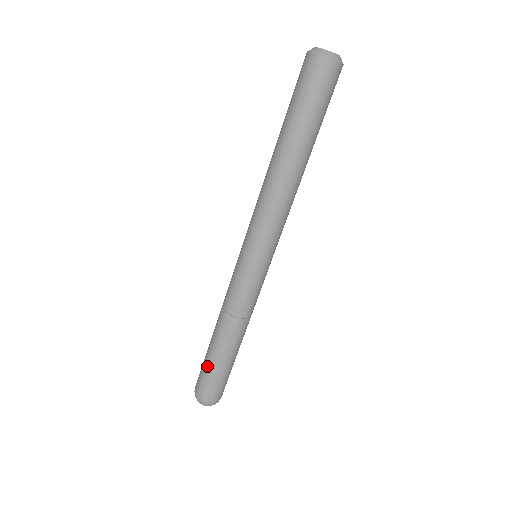
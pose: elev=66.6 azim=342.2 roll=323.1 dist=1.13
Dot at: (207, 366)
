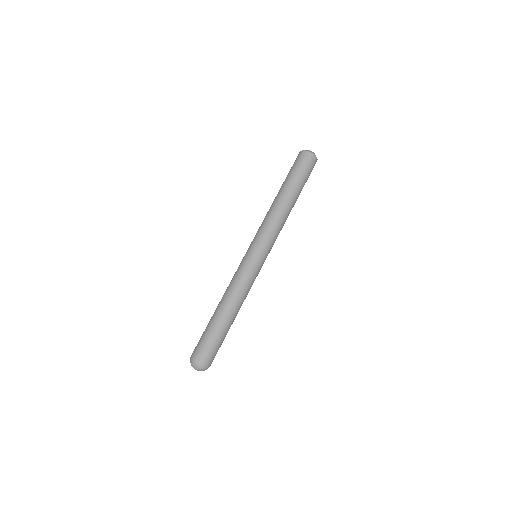
Dot at: occluded
